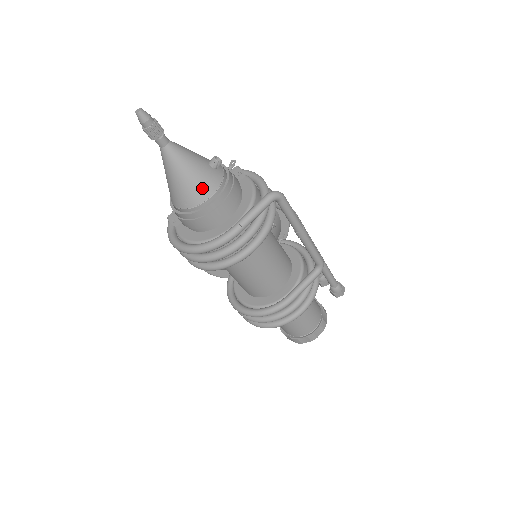
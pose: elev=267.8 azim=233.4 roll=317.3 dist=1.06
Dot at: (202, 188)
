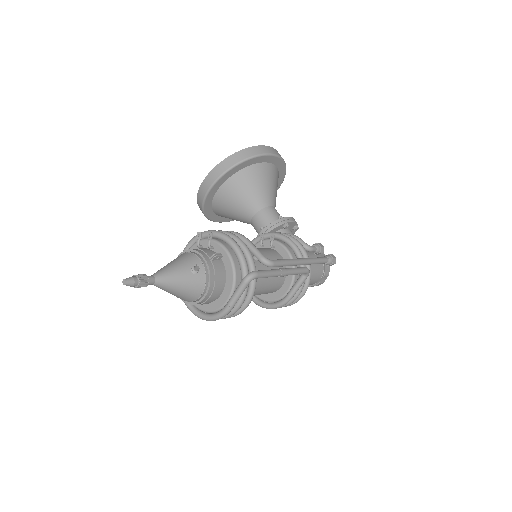
Dot at: (193, 293)
